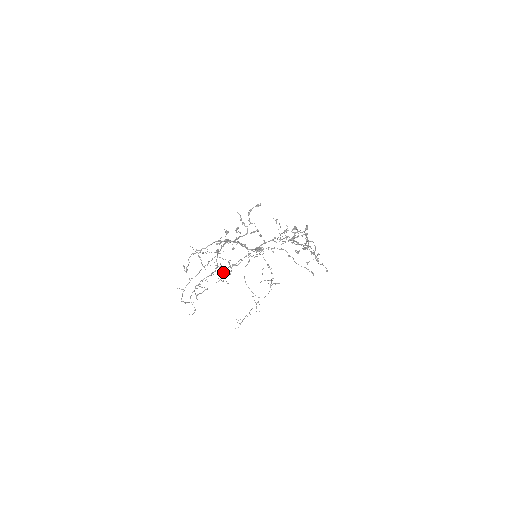
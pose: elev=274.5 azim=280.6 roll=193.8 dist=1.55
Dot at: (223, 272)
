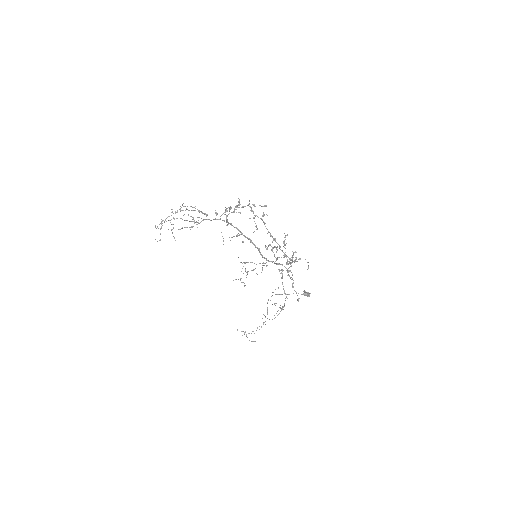
Dot at: occluded
